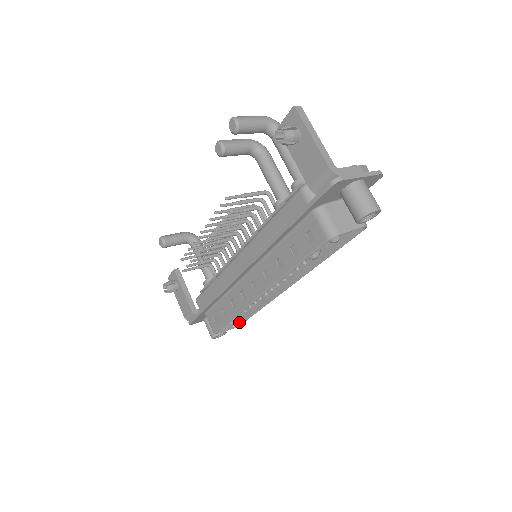
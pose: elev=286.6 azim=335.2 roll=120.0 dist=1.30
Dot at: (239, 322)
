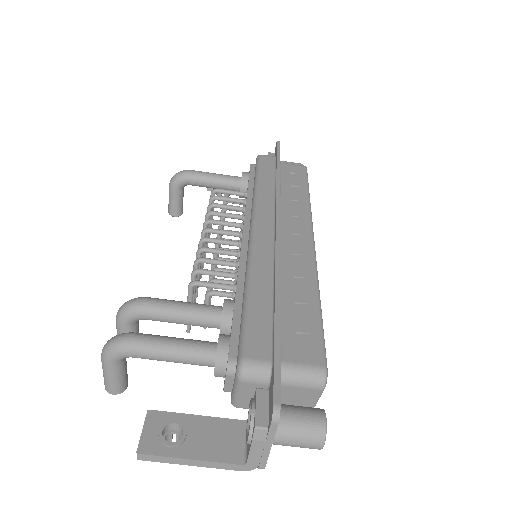
Dot at: (303, 169)
